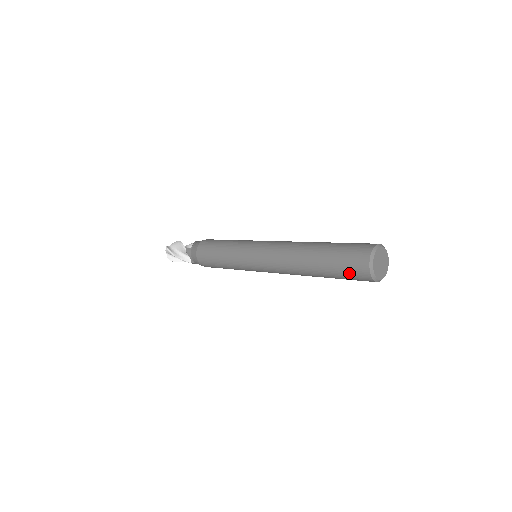
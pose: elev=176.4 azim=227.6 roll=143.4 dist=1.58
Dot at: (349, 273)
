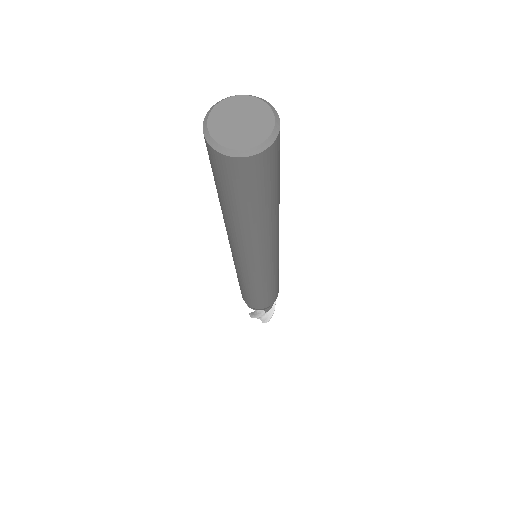
Dot at: occluded
